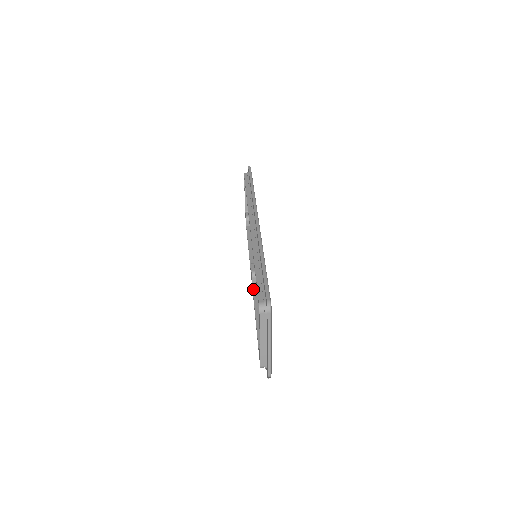
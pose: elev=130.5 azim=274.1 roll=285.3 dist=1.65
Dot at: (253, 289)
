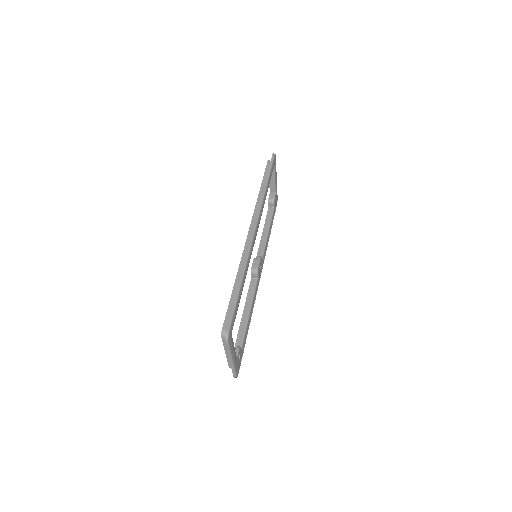
Dot at: (250, 284)
